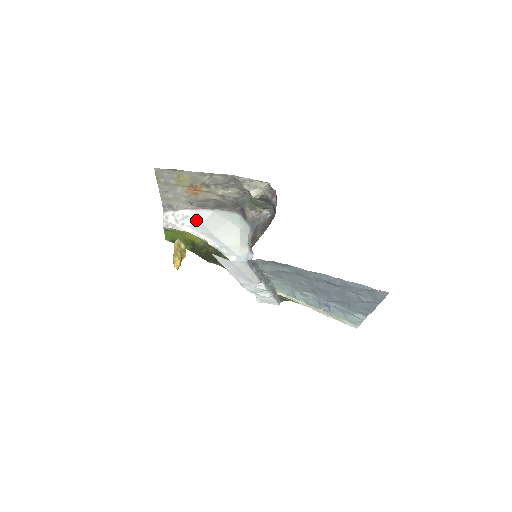
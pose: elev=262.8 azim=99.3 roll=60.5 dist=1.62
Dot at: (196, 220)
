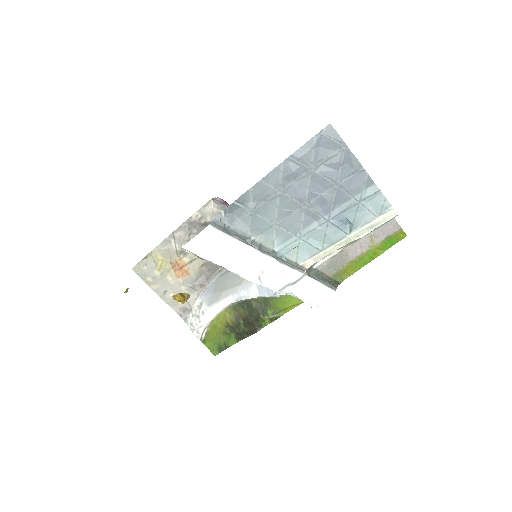
Dot at: (208, 298)
